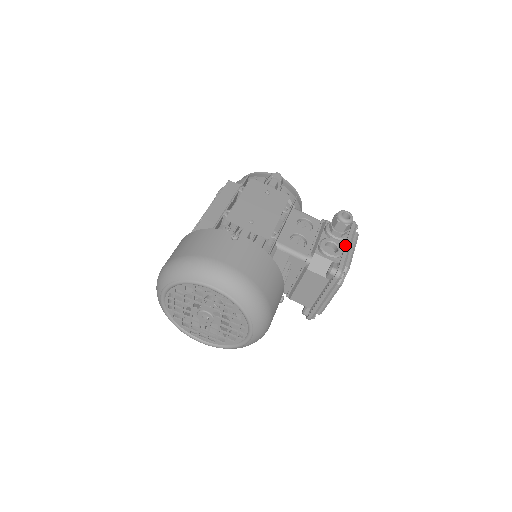
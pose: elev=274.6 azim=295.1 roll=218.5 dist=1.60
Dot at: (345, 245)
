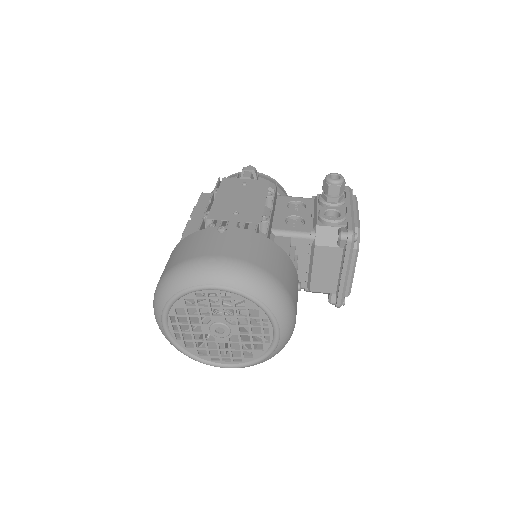
Dot at: (346, 208)
